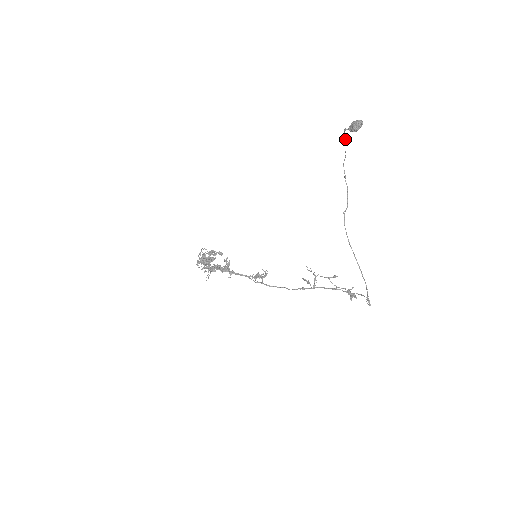
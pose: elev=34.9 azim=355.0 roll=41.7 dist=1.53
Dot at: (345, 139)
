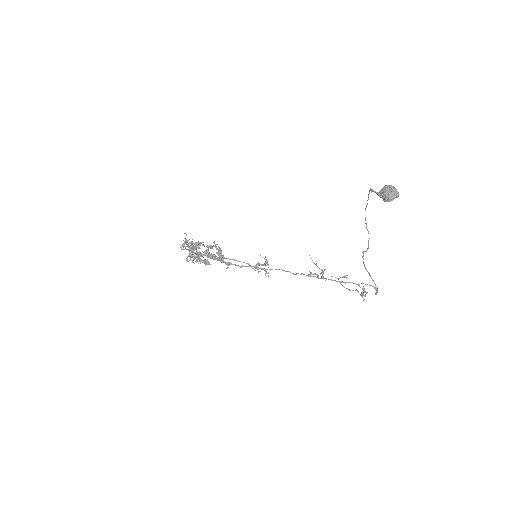
Dot at: (369, 192)
